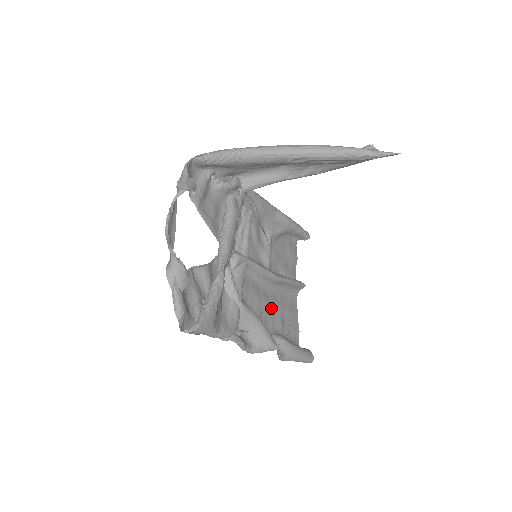
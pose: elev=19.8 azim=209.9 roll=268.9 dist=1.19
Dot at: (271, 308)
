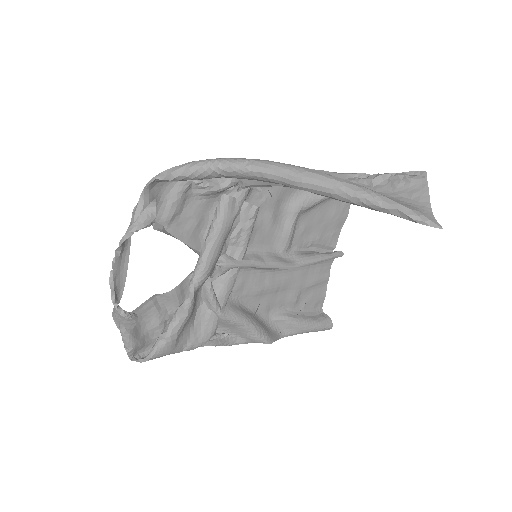
Dot at: (281, 290)
